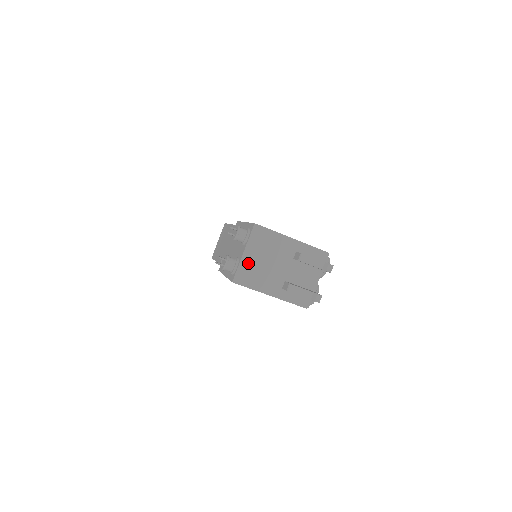
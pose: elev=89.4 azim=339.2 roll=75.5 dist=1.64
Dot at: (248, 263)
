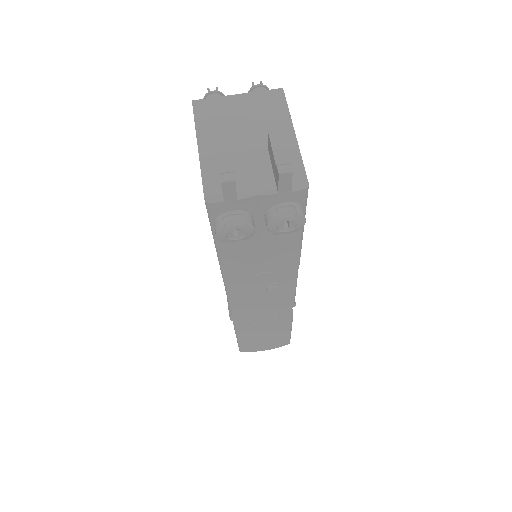
Dot at: (228, 104)
